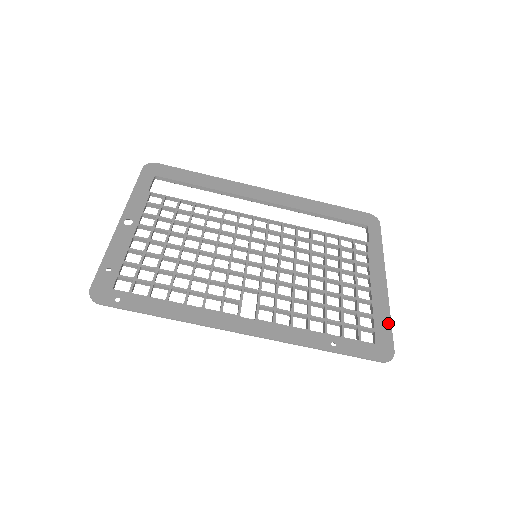
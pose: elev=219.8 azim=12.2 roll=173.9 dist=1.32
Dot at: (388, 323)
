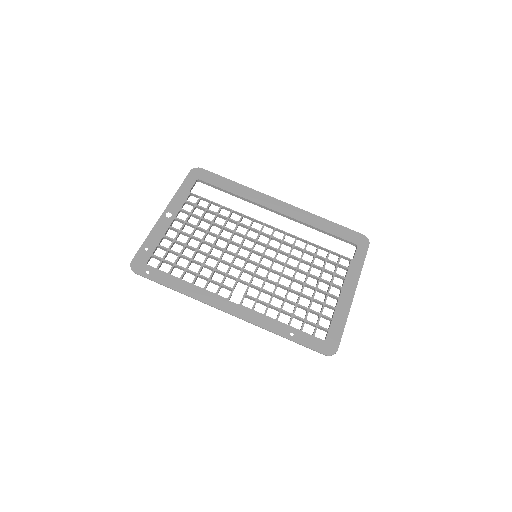
Dot at: (342, 327)
